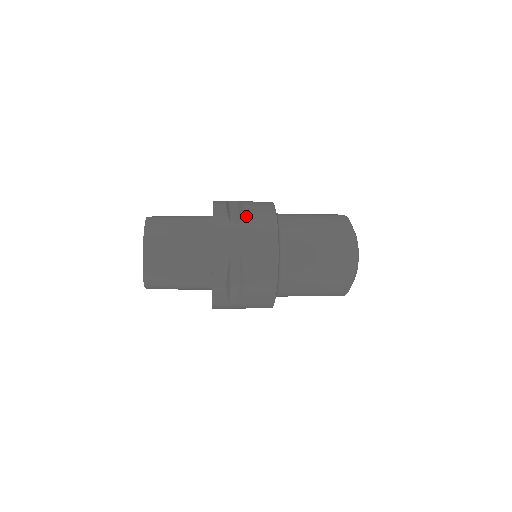
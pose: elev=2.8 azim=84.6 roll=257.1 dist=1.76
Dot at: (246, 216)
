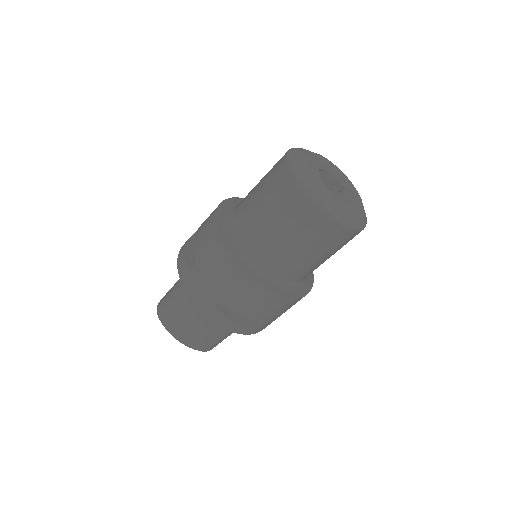
Dot at: occluded
